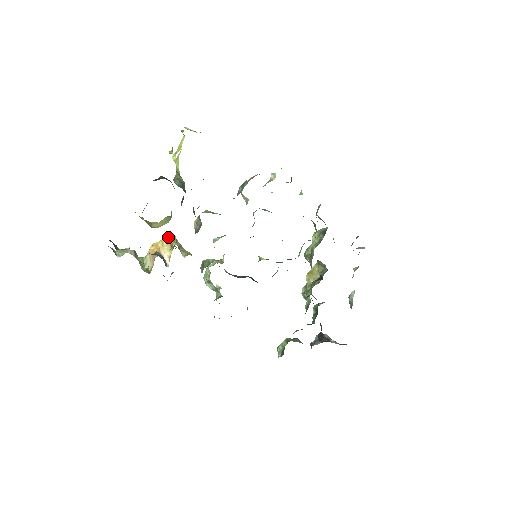
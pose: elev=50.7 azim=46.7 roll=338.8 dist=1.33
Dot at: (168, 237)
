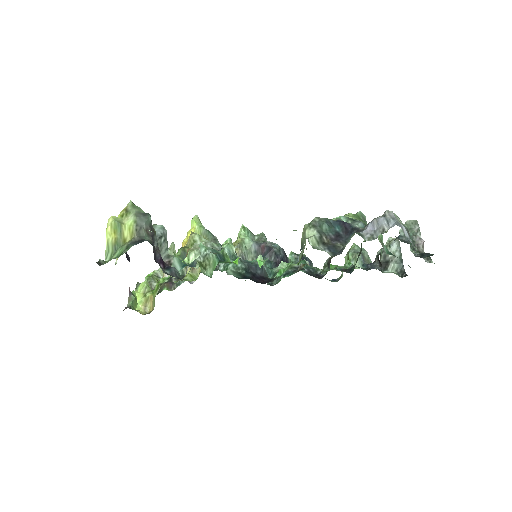
Dot at: (193, 221)
